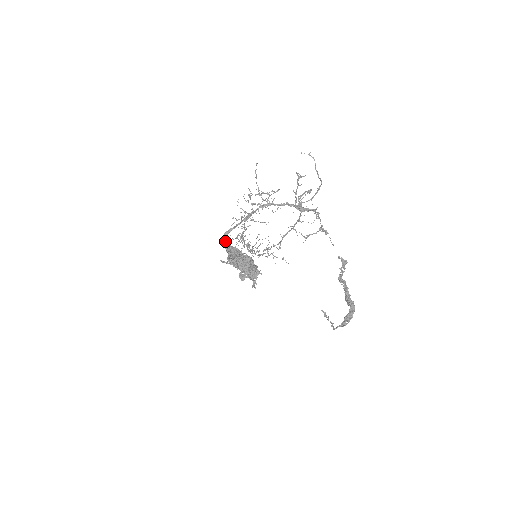
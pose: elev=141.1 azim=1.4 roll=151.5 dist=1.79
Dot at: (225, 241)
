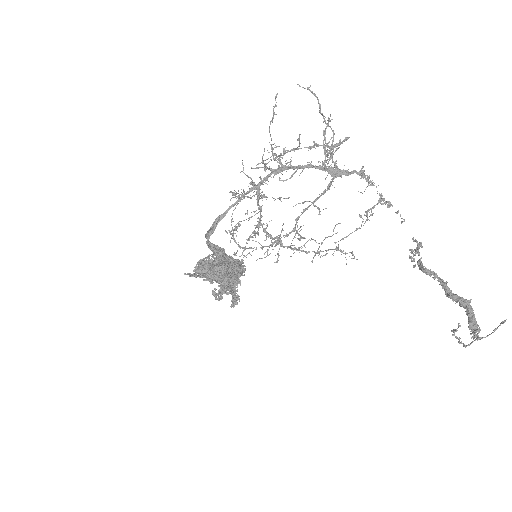
Dot at: (207, 238)
